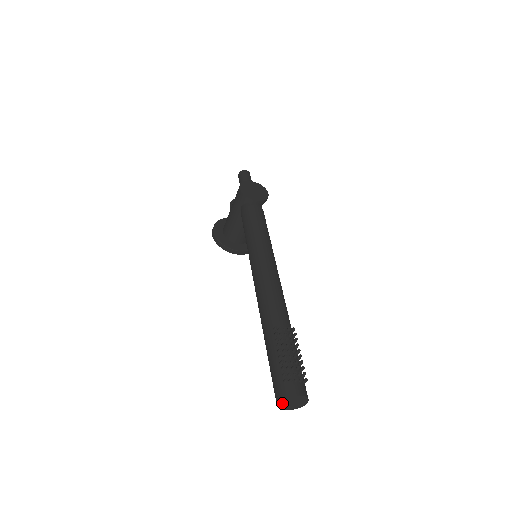
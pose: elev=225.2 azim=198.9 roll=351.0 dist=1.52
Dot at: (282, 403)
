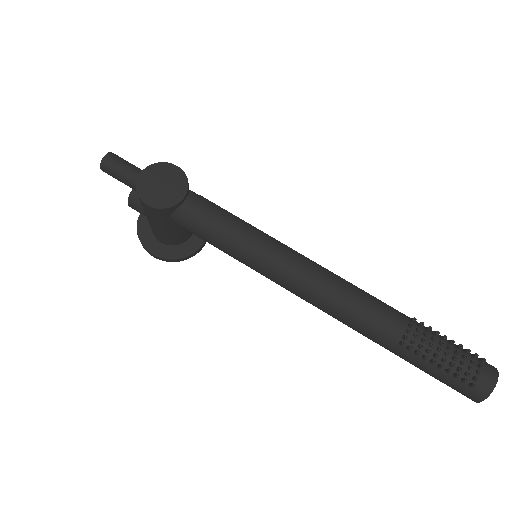
Dot at: occluded
